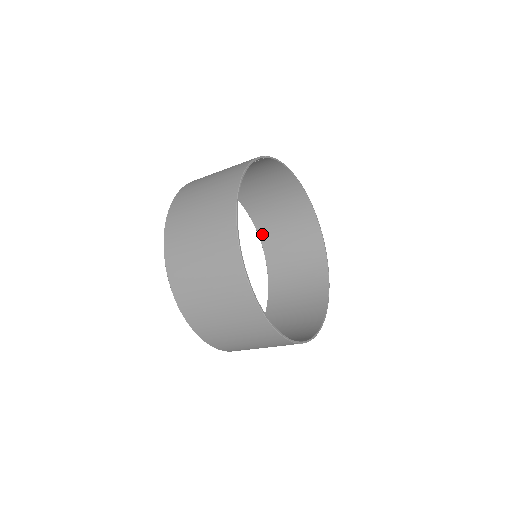
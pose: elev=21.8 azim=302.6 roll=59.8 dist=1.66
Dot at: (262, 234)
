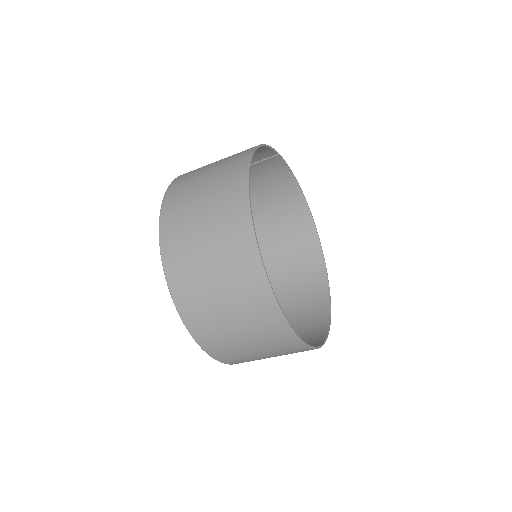
Dot at: occluded
